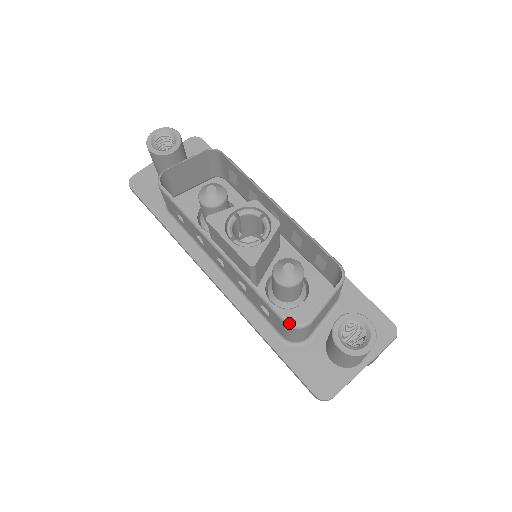
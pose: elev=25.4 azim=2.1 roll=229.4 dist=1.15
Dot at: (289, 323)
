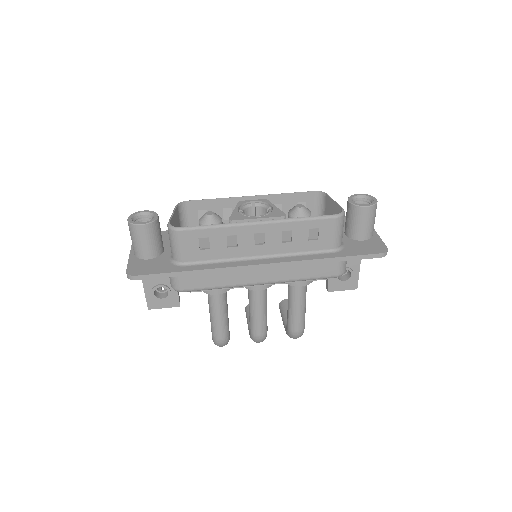
Dot at: (338, 215)
